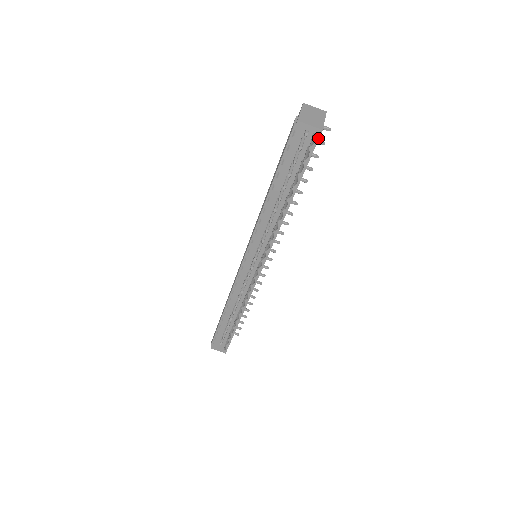
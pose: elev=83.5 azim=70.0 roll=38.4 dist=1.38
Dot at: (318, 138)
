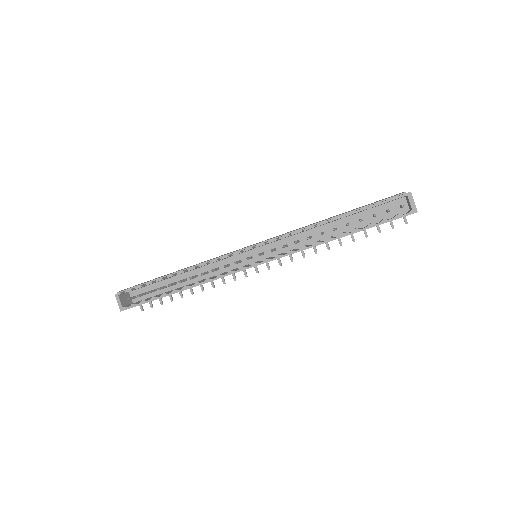
Dot at: (410, 214)
